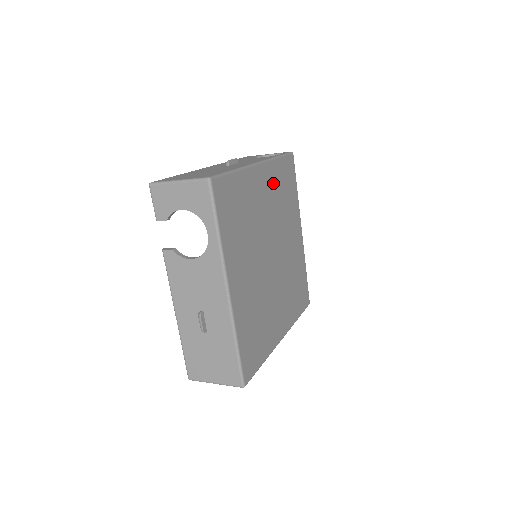
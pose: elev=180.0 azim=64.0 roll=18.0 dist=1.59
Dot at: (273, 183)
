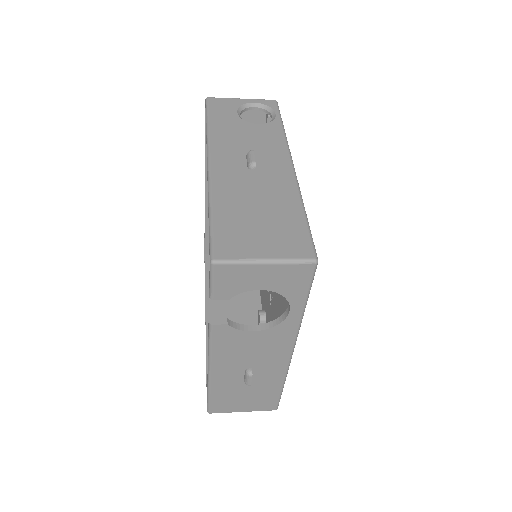
Dot at: occluded
